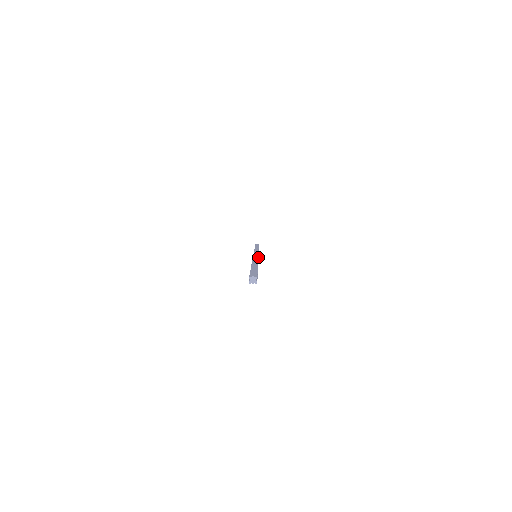
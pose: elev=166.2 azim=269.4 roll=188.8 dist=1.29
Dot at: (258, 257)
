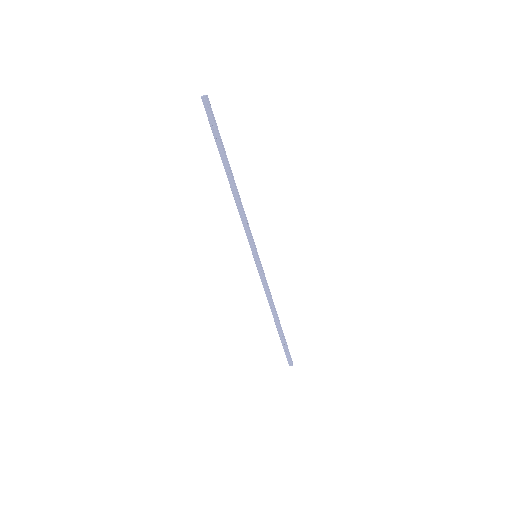
Dot at: (256, 251)
